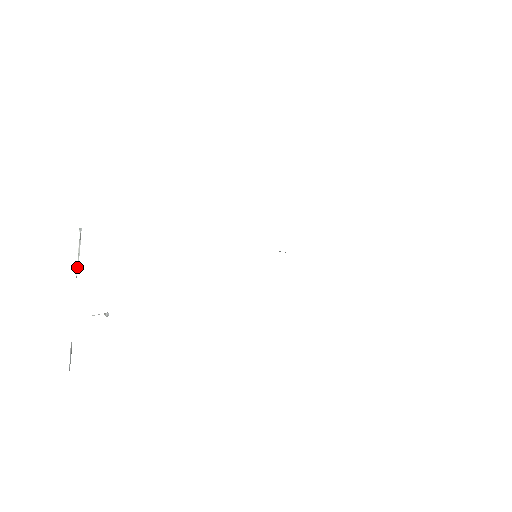
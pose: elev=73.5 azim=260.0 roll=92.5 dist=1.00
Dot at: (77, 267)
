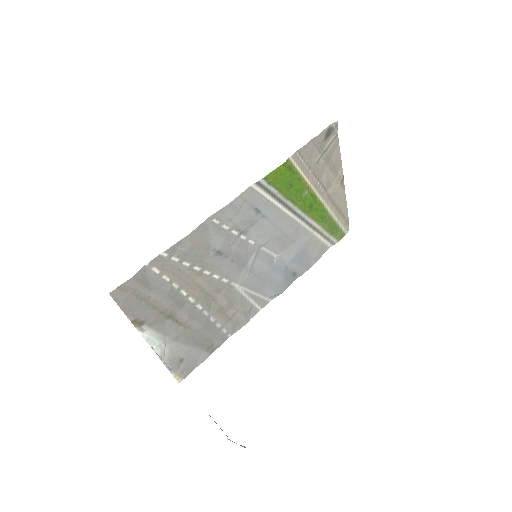
Dot at: occluded
